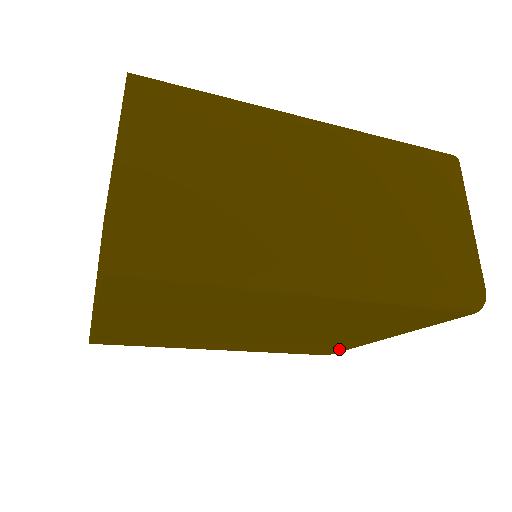
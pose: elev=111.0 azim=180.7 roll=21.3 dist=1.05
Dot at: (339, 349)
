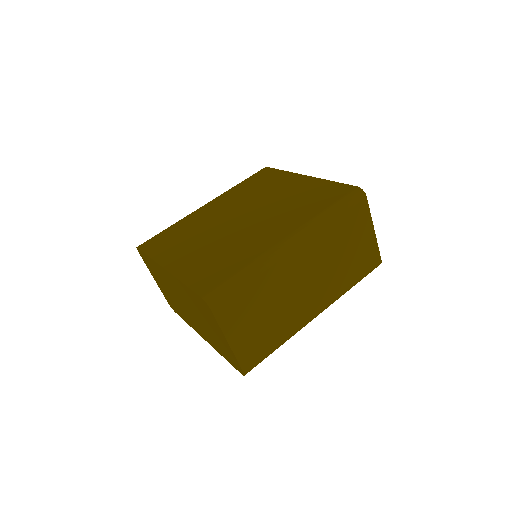
Dot at: occluded
